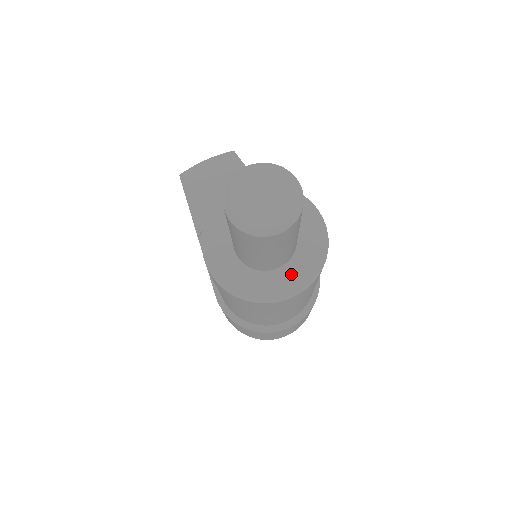
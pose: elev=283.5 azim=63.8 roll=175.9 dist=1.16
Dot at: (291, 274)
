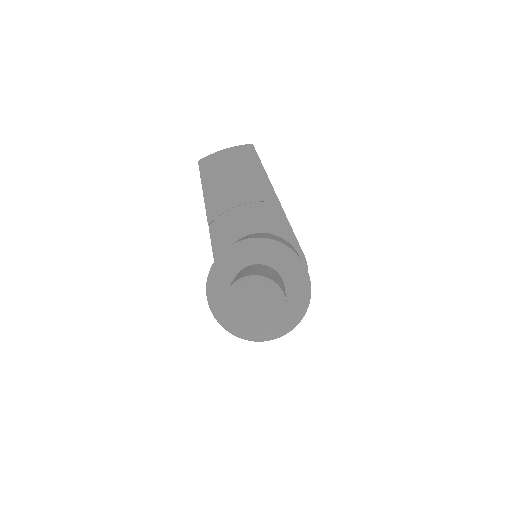
Dot at: occluded
